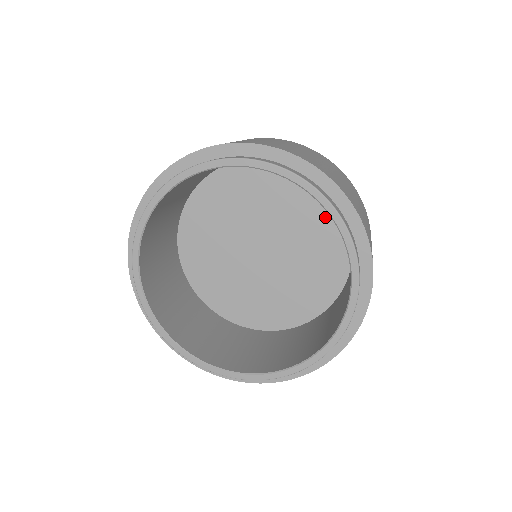
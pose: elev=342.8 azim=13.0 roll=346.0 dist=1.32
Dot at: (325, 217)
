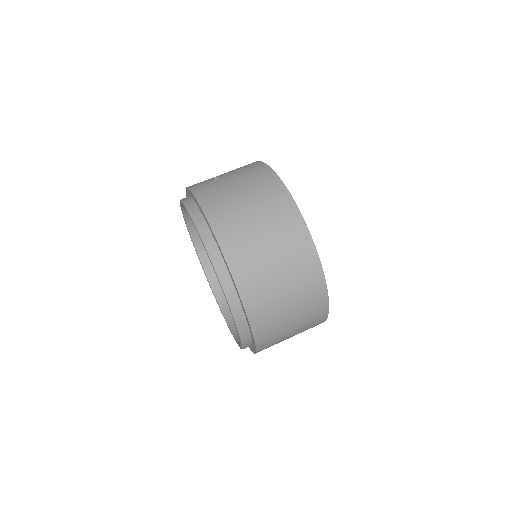
Dot at: occluded
